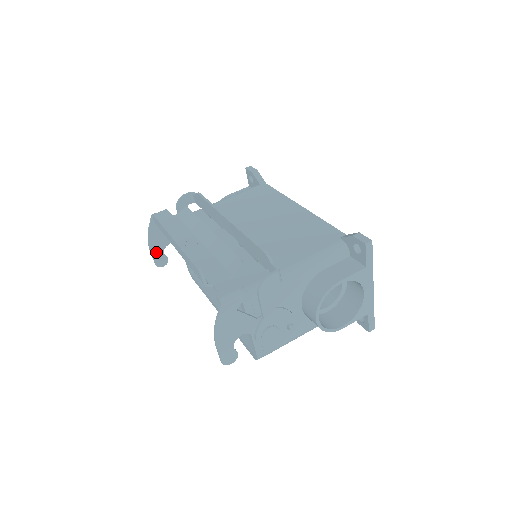
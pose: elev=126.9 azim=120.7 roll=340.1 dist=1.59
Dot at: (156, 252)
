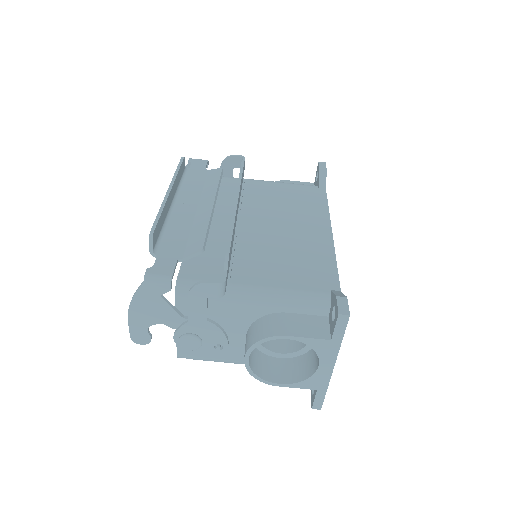
Dot at: occluded
